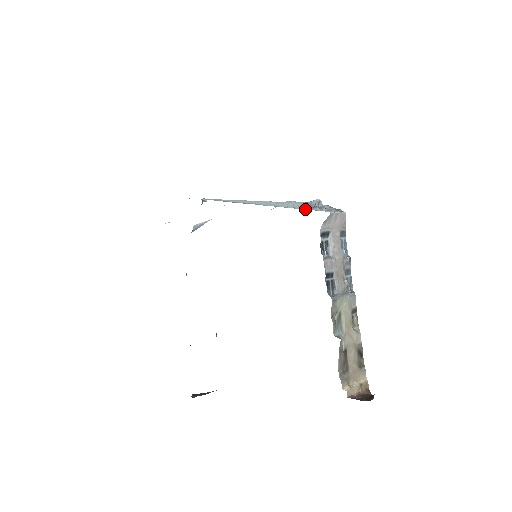
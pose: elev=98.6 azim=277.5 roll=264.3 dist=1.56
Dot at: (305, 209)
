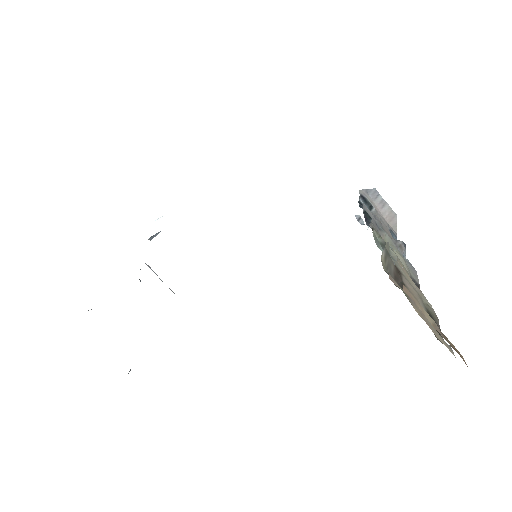
Dot at: occluded
